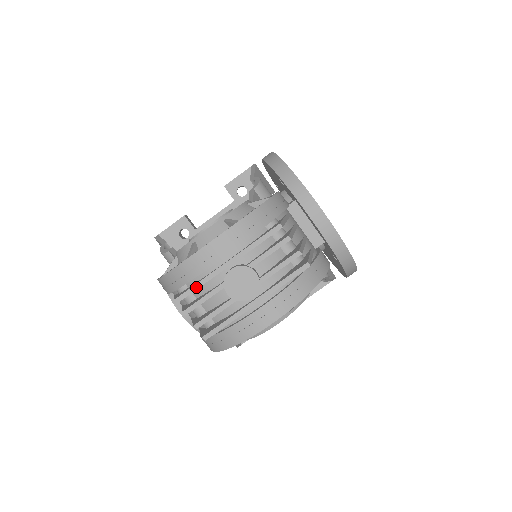
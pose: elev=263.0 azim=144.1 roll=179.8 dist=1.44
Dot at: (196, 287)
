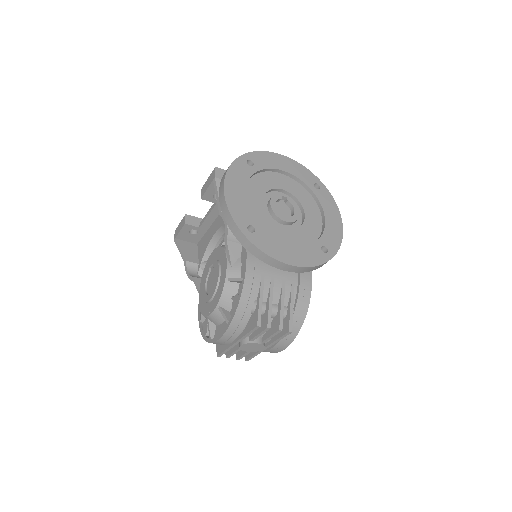
Dot at: (225, 352)
